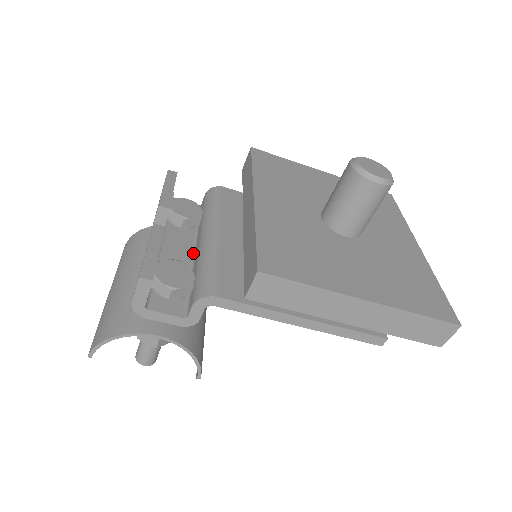
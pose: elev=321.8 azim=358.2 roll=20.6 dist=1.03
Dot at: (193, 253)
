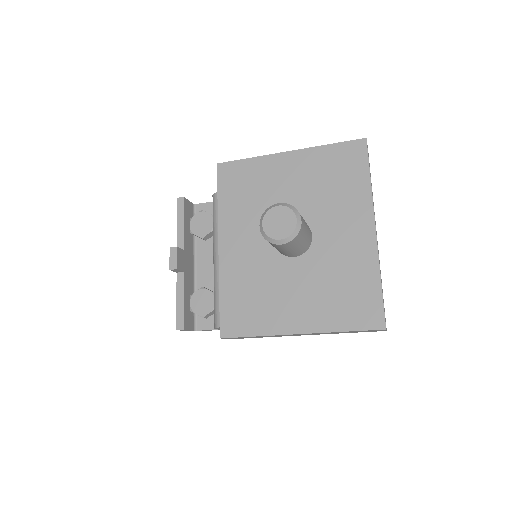
Dot at: occluded
